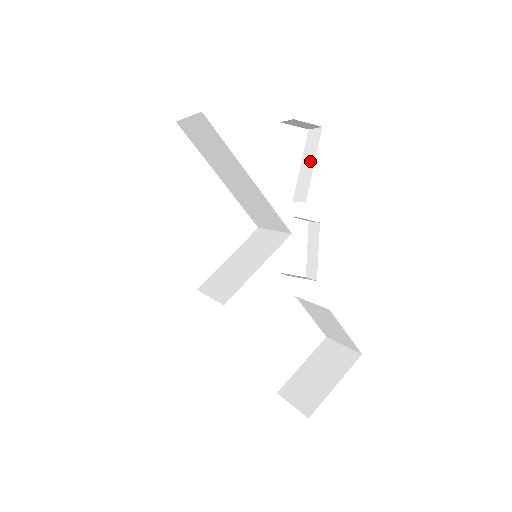
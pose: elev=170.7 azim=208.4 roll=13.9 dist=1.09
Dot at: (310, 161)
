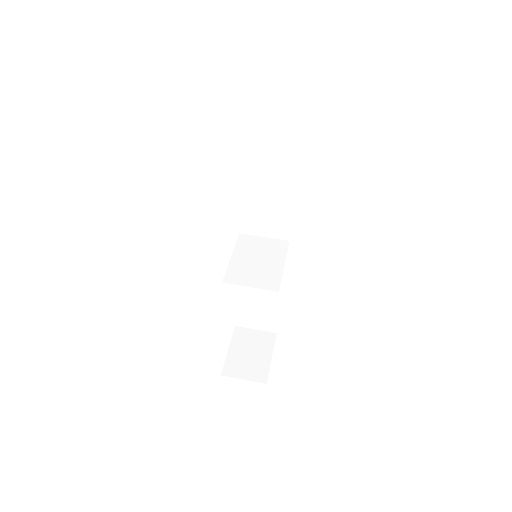
Dot at: occluded
